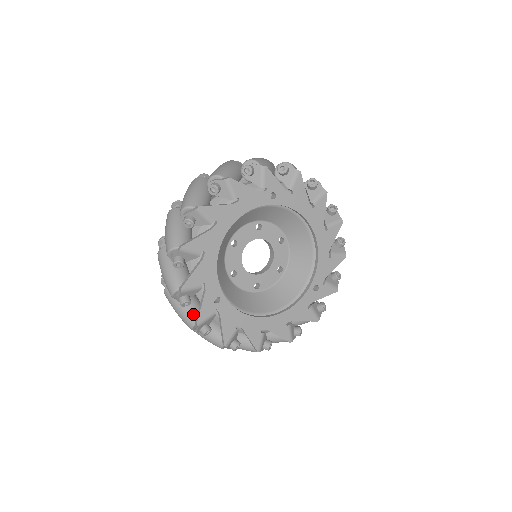
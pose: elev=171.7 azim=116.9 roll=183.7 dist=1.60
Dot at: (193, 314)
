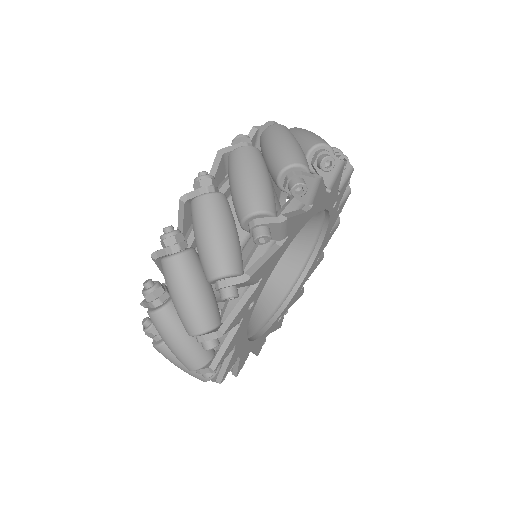
Dot at: (214, 314)
